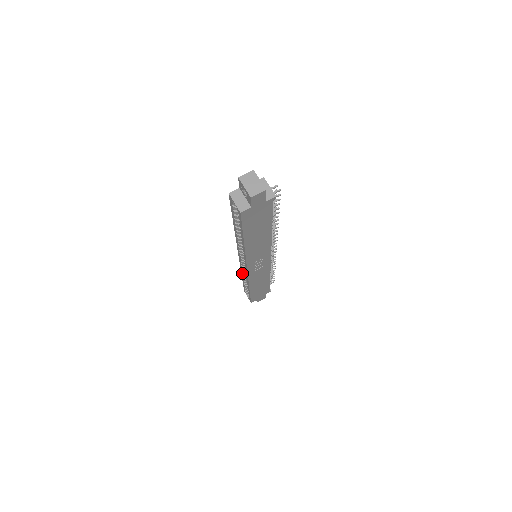
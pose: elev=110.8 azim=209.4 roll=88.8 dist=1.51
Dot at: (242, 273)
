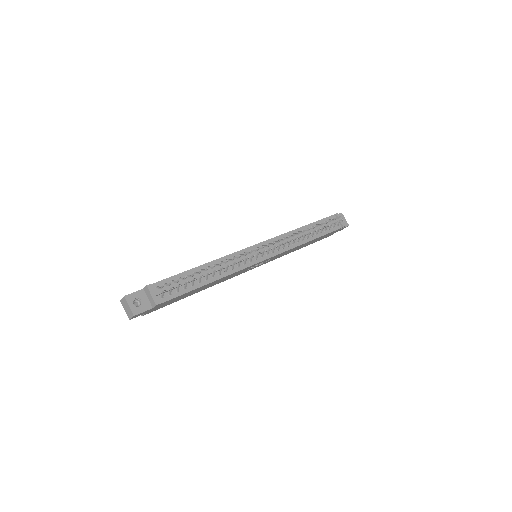
Dot at: occluded
